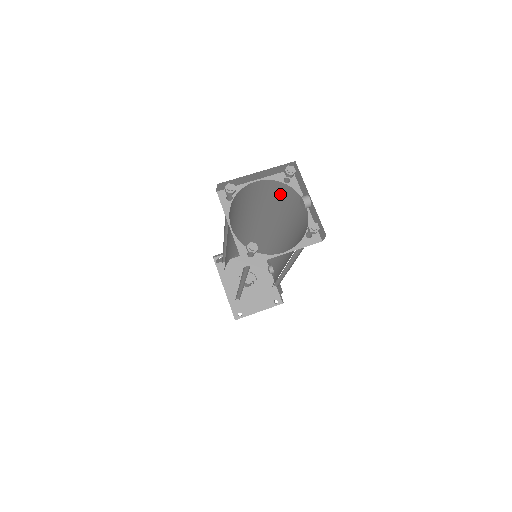
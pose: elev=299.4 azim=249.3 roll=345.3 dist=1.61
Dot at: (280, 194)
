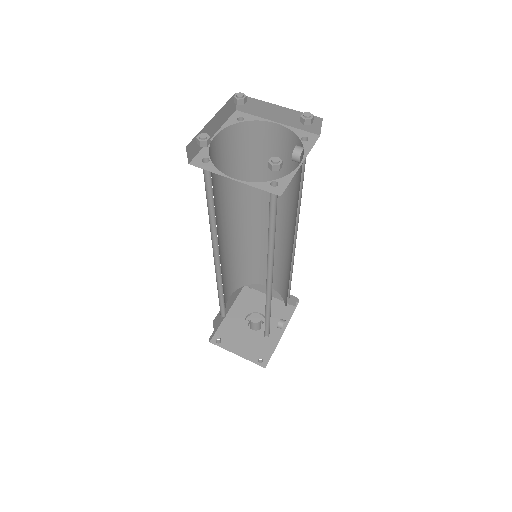
Dot at: (297, 164)
